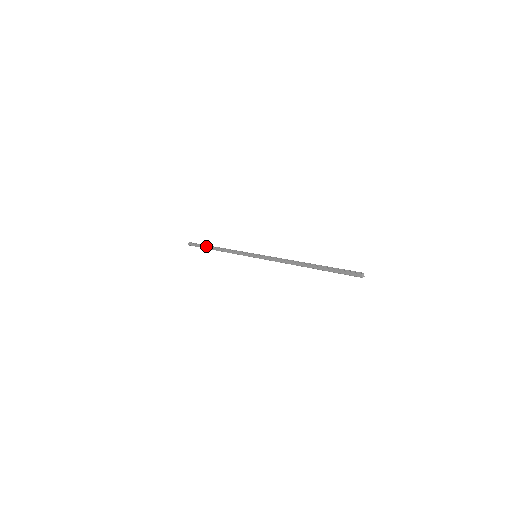
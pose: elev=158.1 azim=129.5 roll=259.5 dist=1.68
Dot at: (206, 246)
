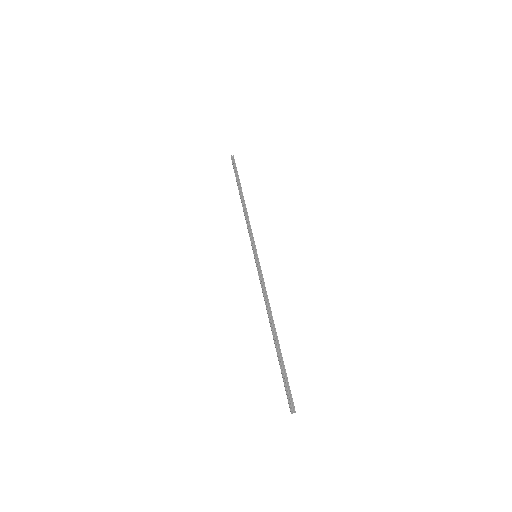
Dot at: (237, 183)
